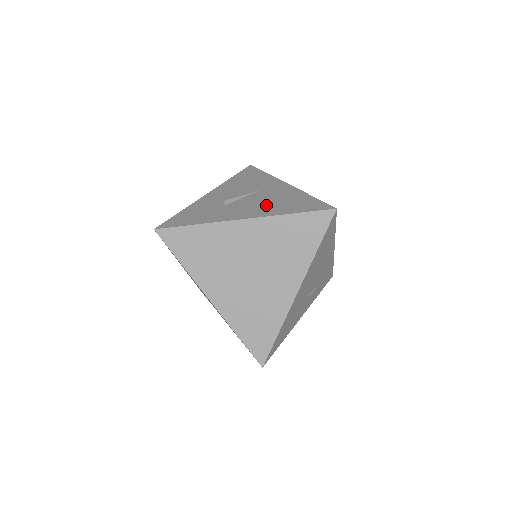
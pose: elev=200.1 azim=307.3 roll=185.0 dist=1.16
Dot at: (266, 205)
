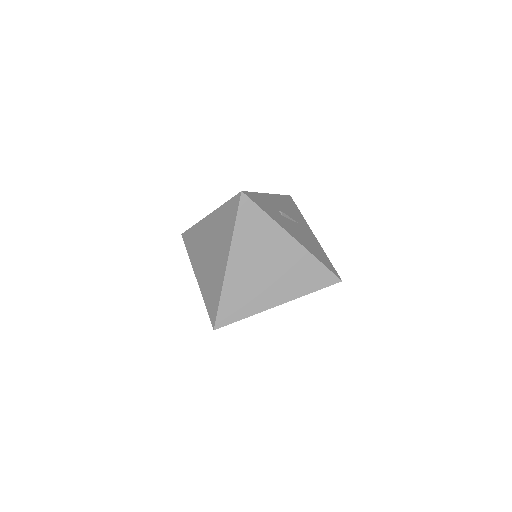
Dot at: (305, 240)
